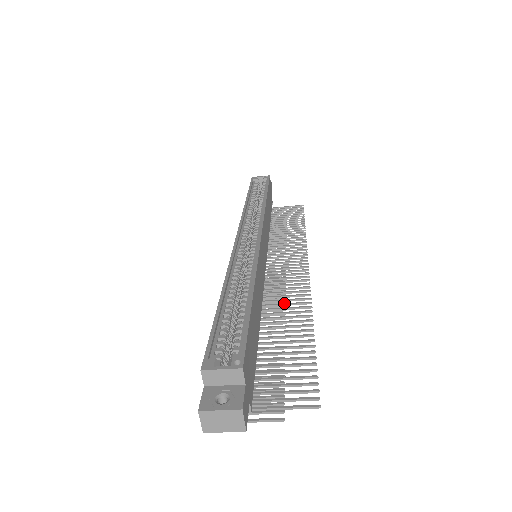
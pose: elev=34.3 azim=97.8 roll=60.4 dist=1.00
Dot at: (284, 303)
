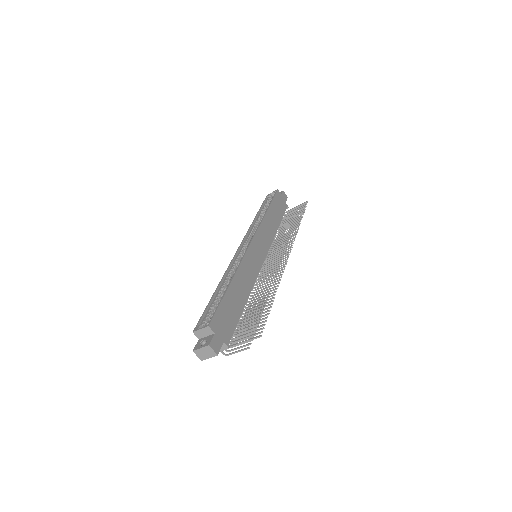
Dot at: (267, 282)
